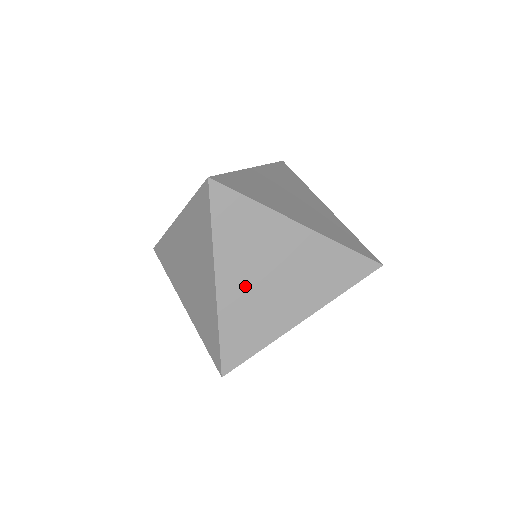
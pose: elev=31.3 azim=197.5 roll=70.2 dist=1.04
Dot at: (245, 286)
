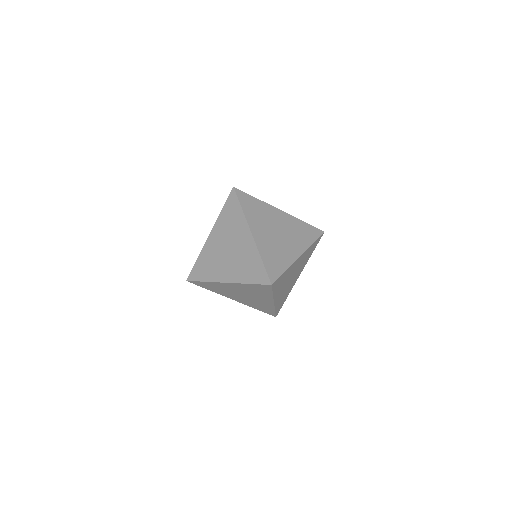
Dot at: (266, 236)
